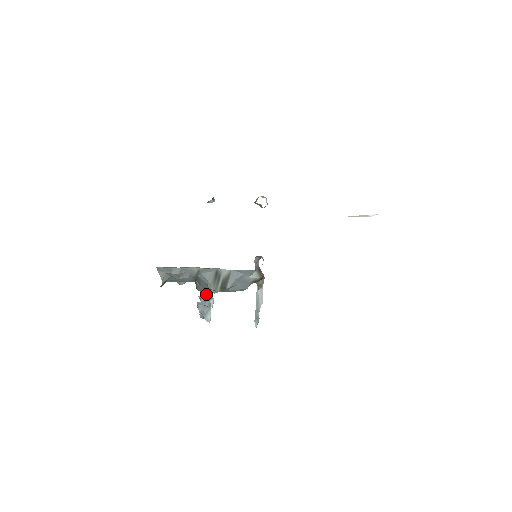
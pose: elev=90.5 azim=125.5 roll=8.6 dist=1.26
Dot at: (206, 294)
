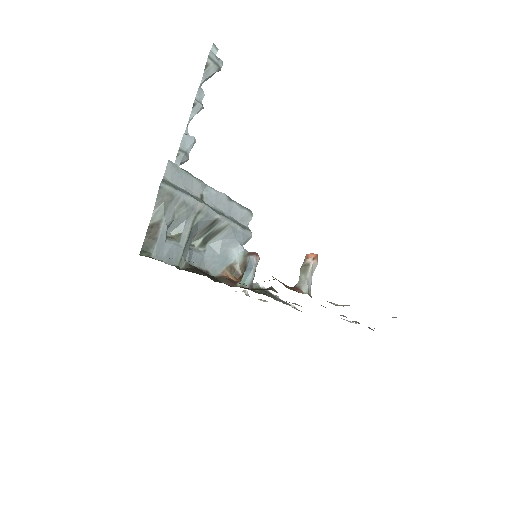
Dot at: (209, 74)
